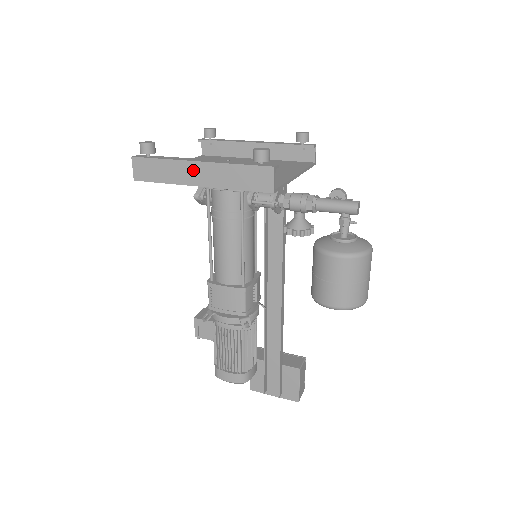
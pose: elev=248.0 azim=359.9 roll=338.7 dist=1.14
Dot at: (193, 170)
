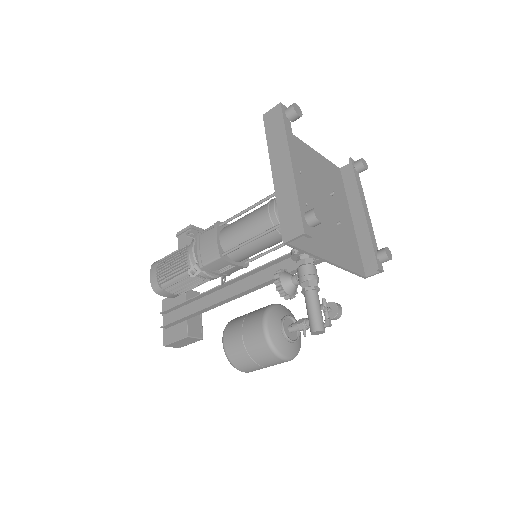
Dot at: (284, 162)
